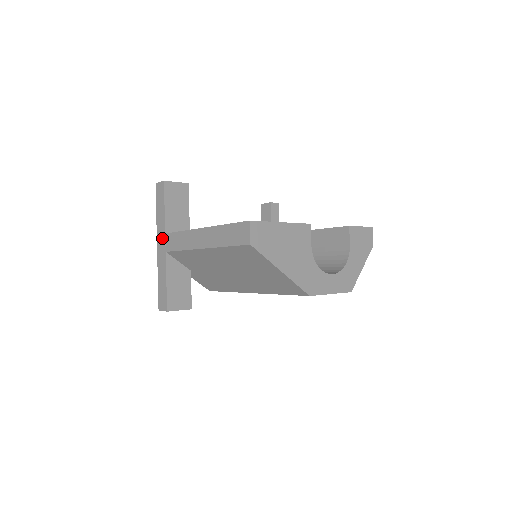
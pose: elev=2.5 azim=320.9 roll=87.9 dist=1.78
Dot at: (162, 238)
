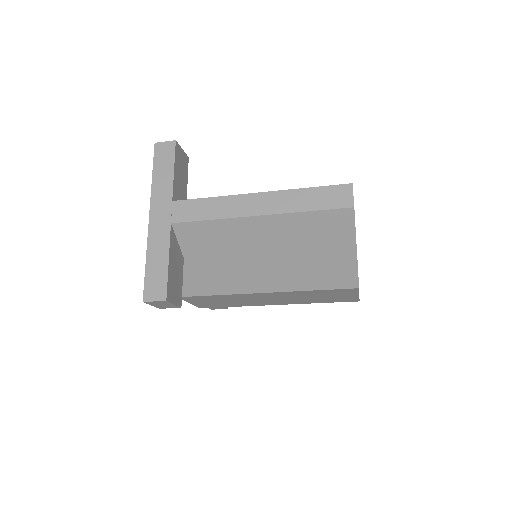
Dot at: (164, 206)
